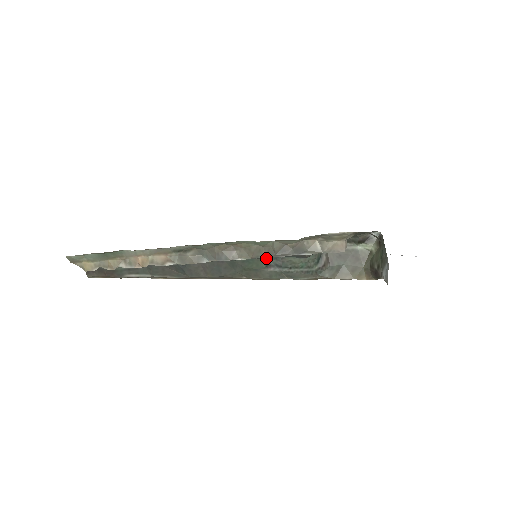
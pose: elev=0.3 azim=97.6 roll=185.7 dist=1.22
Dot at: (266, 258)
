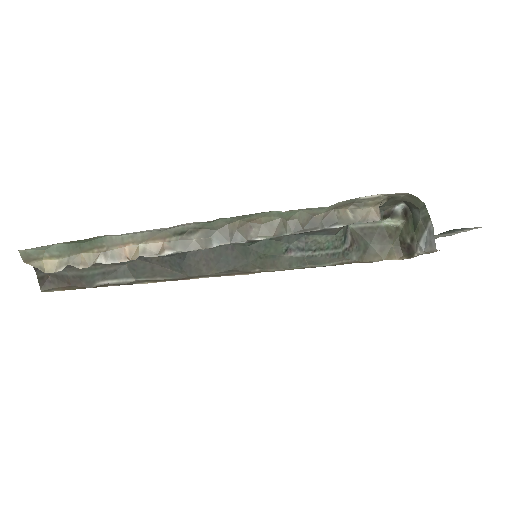
Dot at: (286, 239)
